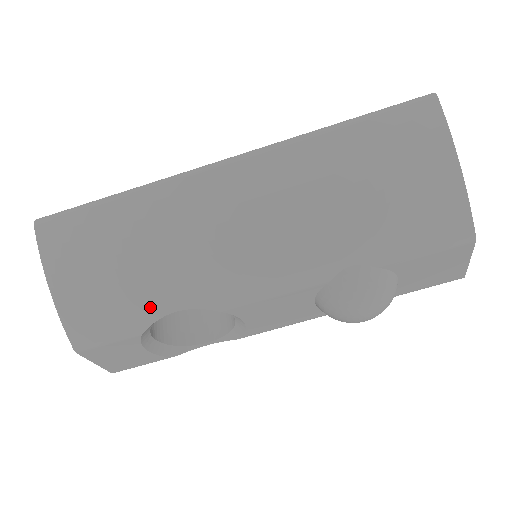
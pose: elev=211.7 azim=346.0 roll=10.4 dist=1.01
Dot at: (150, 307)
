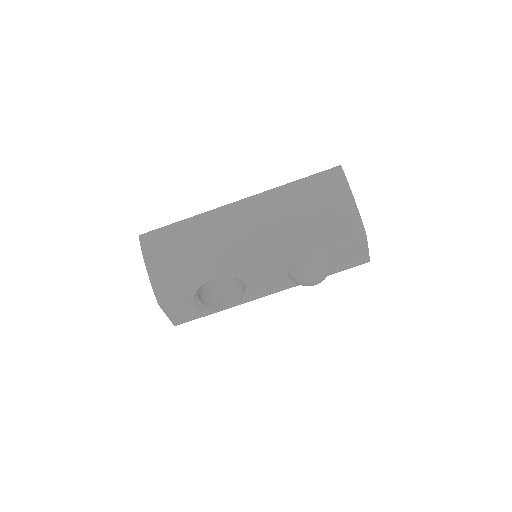
Dot at: (200, 277)
